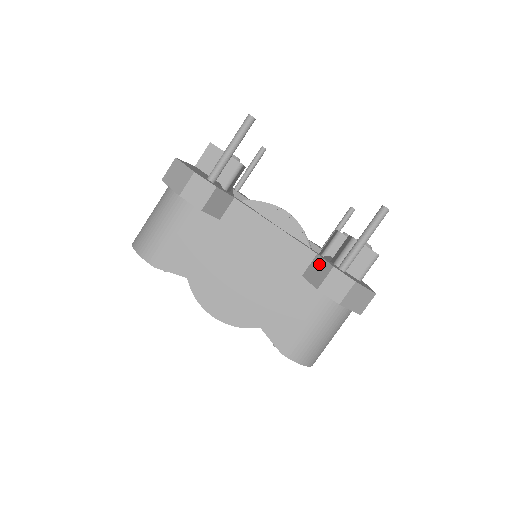
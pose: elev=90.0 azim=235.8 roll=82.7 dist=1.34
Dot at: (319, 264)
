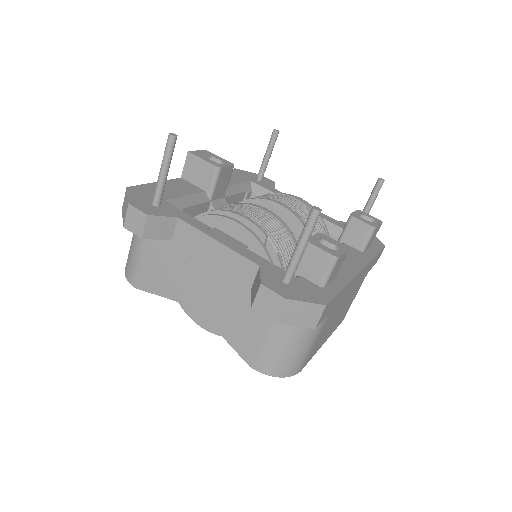
Dot at: (257, 279)
